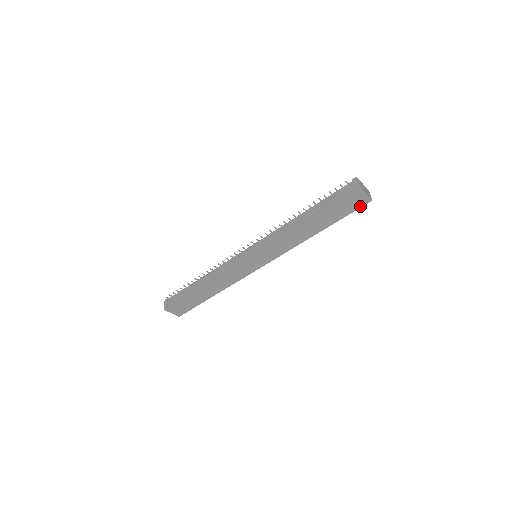
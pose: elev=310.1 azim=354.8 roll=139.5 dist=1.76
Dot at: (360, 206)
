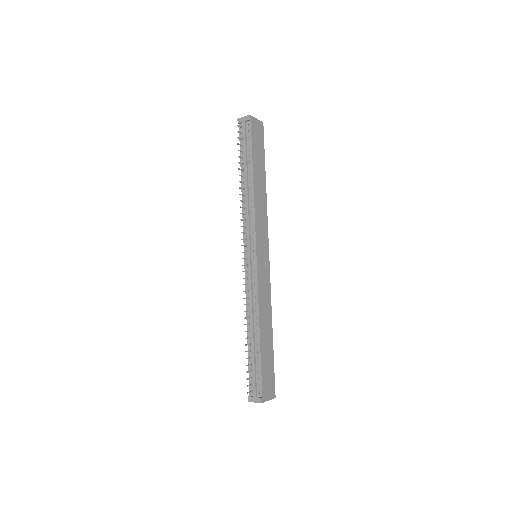
Dot at: (262, 134)
